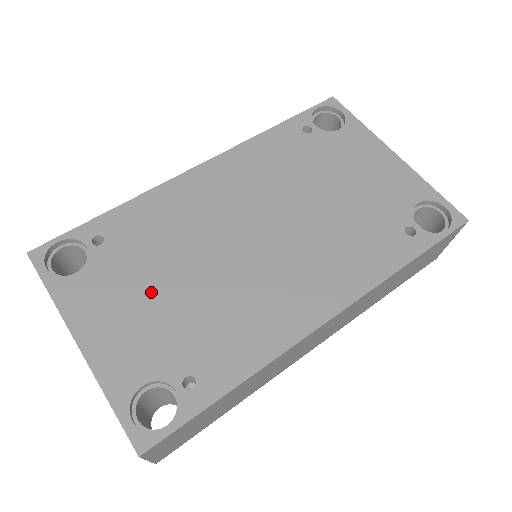
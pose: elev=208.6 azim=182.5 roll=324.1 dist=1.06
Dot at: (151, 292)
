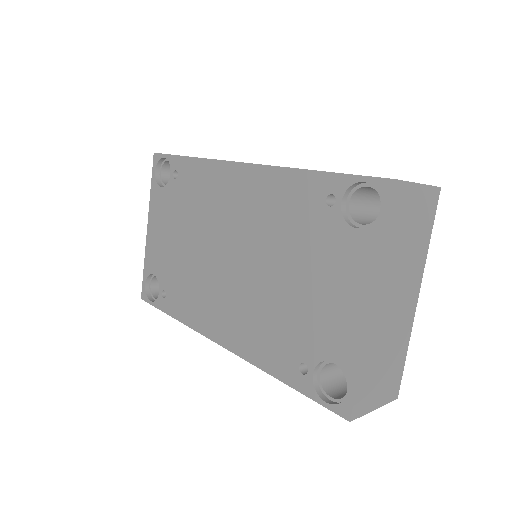
Dot at: (176, 233)
